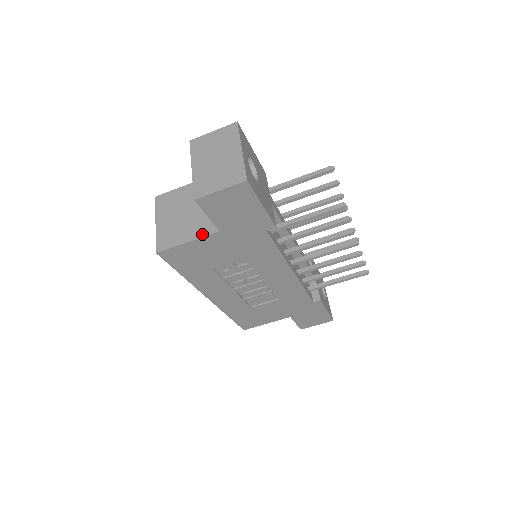
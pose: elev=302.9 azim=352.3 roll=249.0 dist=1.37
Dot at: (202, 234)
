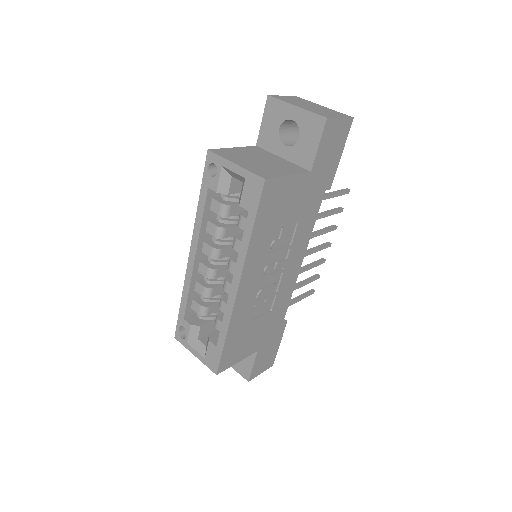
Dot at: (297, 172)
